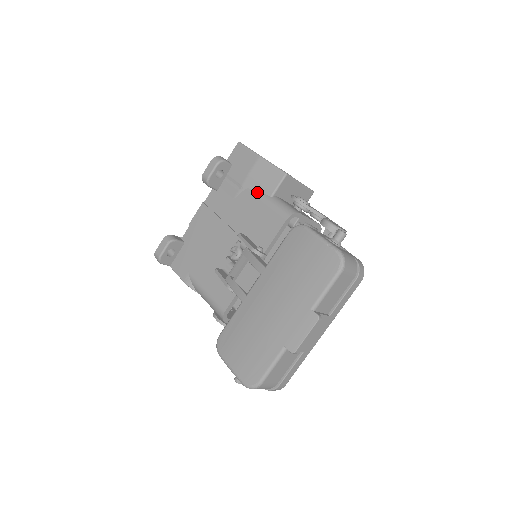
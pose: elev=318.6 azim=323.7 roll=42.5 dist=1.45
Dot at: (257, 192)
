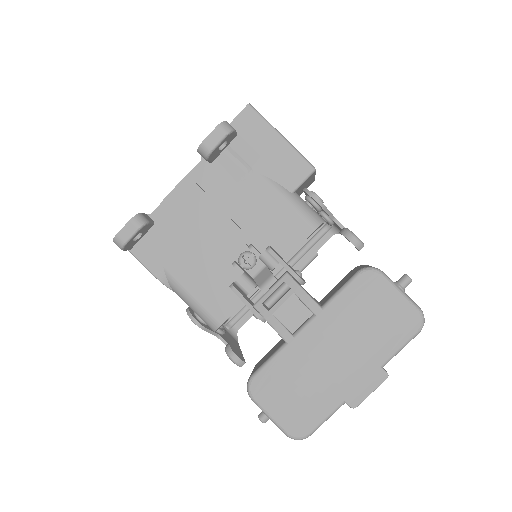
Dot at: (274, 183)
